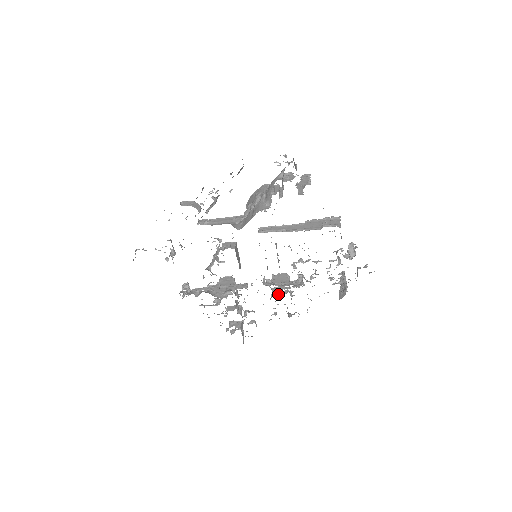
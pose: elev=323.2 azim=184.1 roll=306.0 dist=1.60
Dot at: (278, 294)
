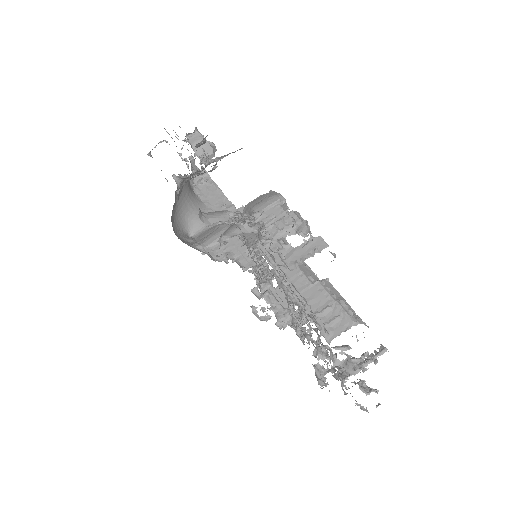
Dot at: (256, 312)
